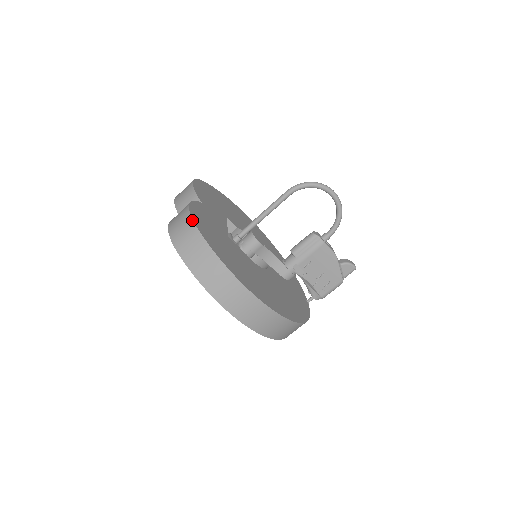
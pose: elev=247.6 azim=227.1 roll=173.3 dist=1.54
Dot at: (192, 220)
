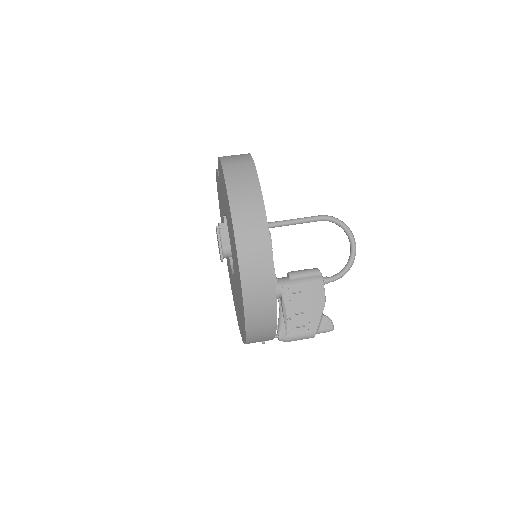
Dot at: (251, 156)
